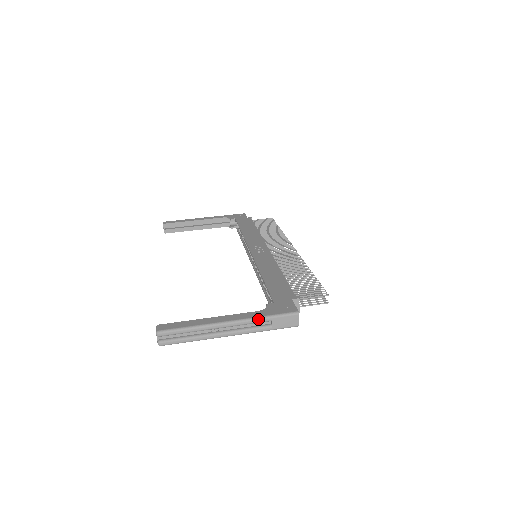
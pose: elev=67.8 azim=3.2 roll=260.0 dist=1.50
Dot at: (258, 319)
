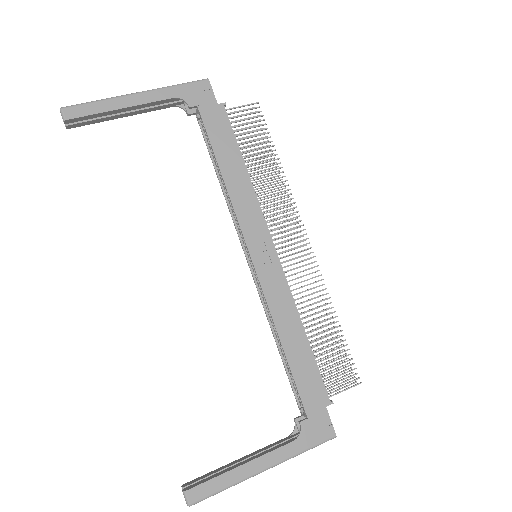
Dot at: occluded
